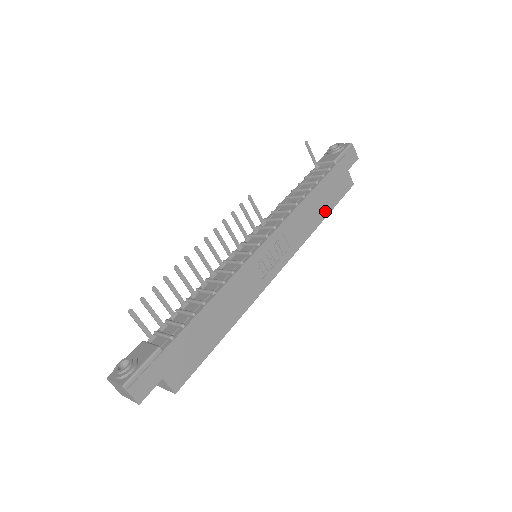
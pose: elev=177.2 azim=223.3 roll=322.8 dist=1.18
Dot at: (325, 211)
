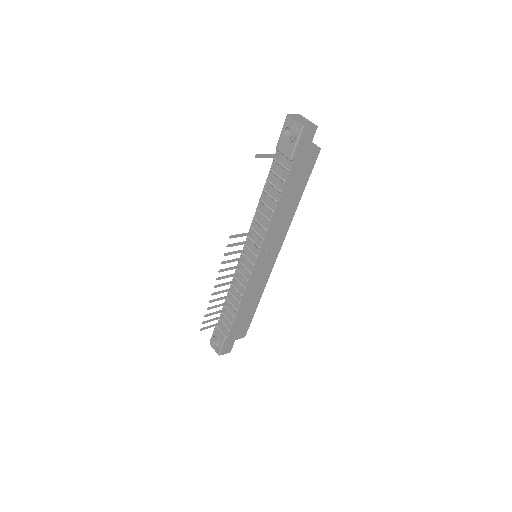
Dot at: (298, 197)
